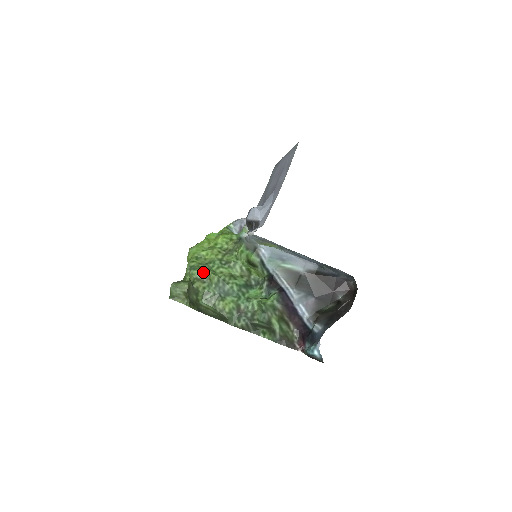
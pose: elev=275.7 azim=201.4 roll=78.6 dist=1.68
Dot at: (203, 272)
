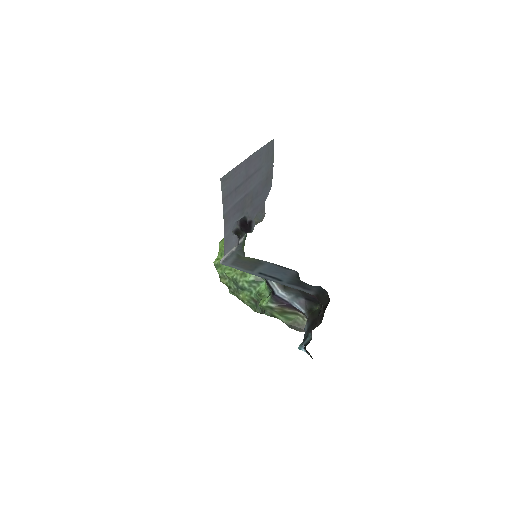
Dot at: (222, 271)
